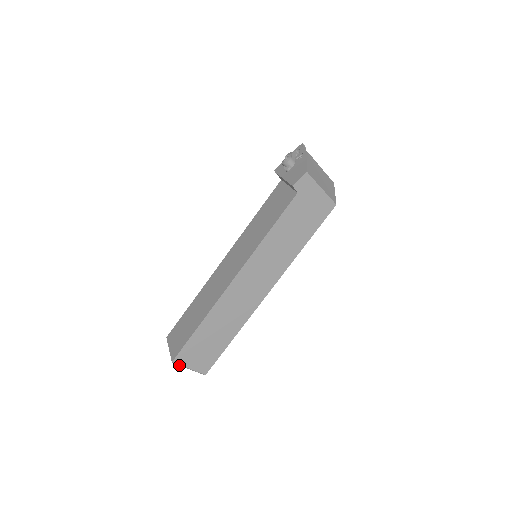
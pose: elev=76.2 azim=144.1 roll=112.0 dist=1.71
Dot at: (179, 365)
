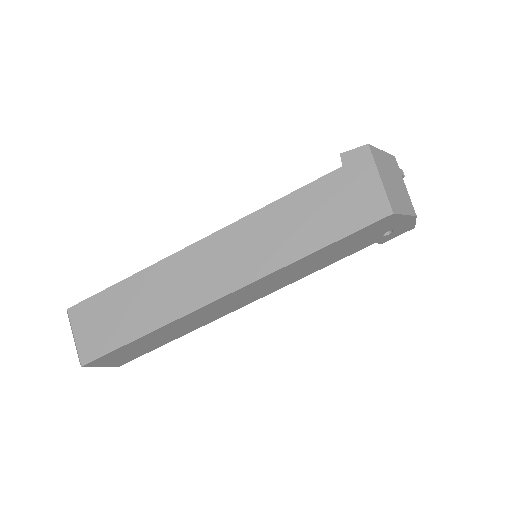
Dot at: (70, 323)
